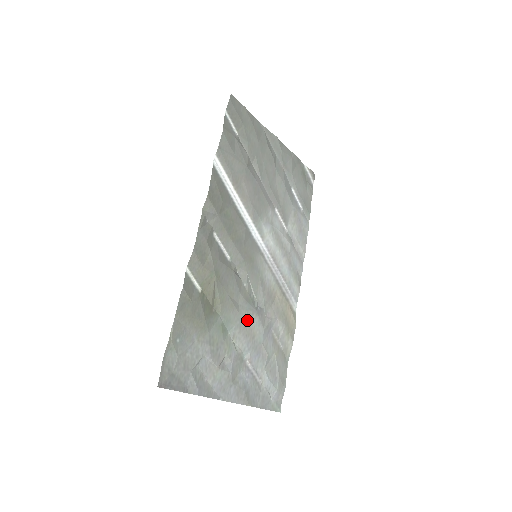
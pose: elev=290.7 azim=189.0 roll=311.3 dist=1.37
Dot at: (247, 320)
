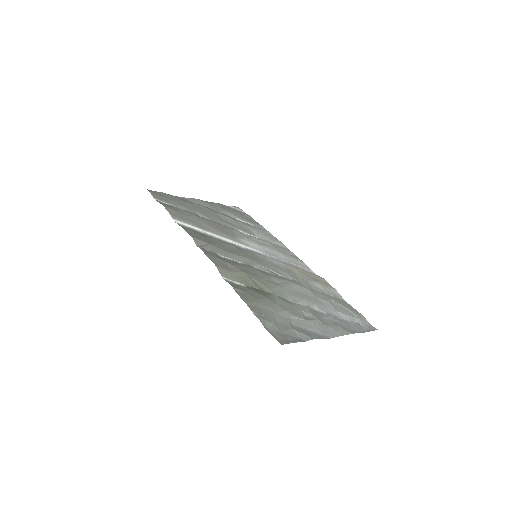
Dot at: (292, 289)
